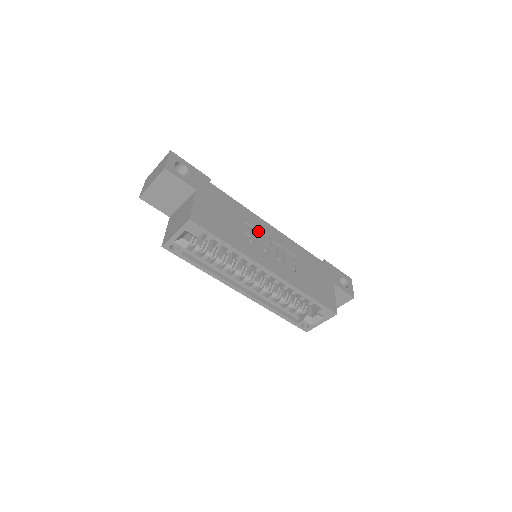
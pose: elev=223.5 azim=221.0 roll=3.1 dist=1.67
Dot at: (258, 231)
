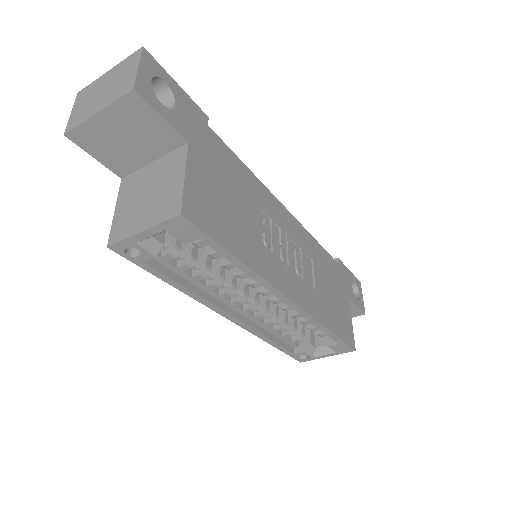
Dot at: (273, 222)
